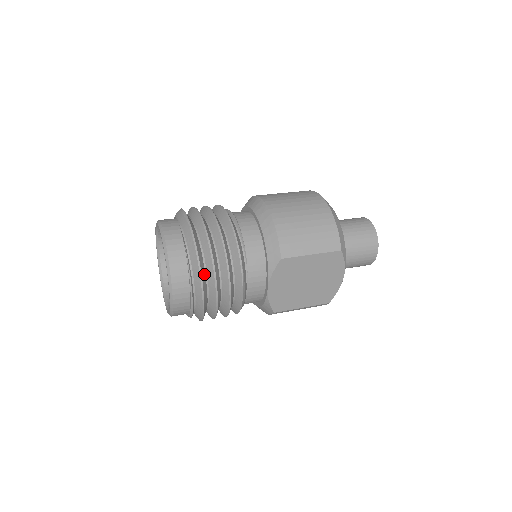
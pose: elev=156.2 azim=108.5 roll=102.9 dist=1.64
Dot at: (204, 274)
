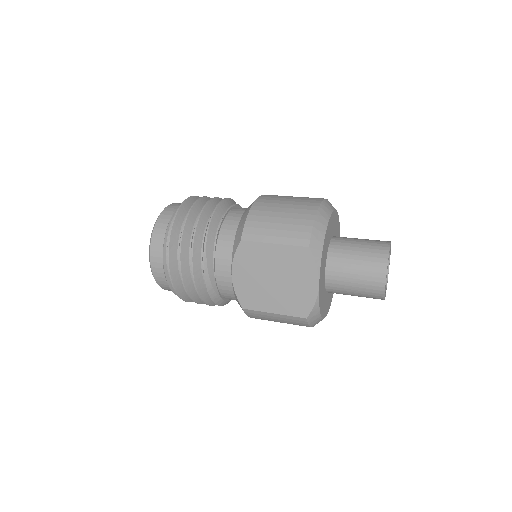
Dot at: (176, 242)
